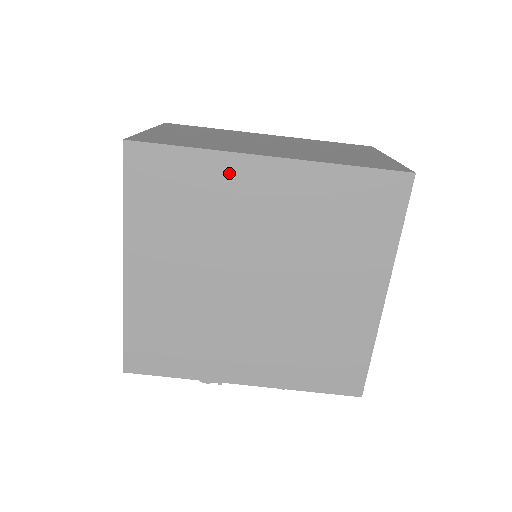
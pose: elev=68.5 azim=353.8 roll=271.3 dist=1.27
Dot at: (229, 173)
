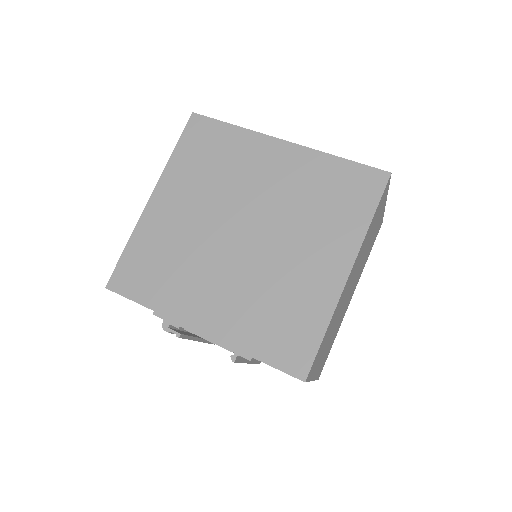
Dot at: (253, 146)
